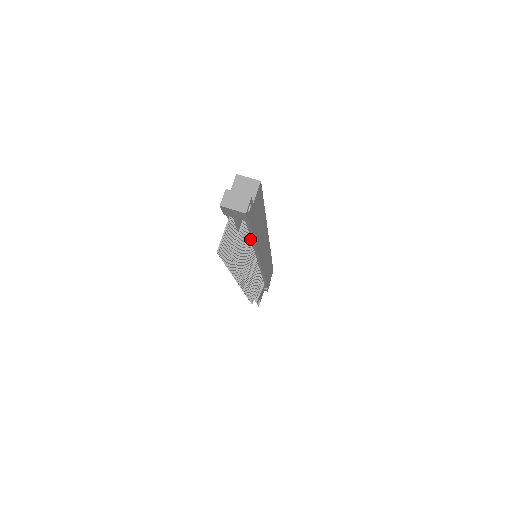
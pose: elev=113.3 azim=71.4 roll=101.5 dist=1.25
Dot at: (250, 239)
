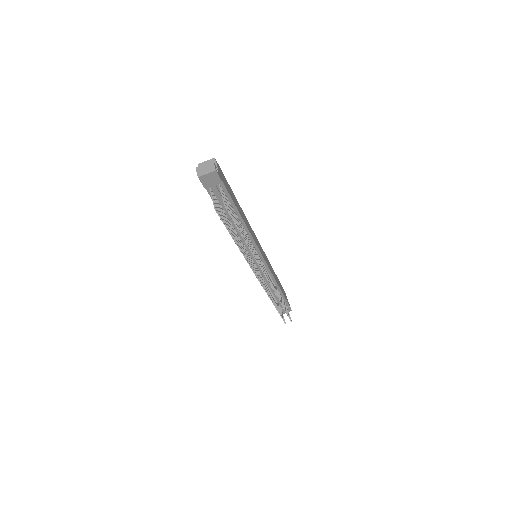
Dot at: (236, 216)
